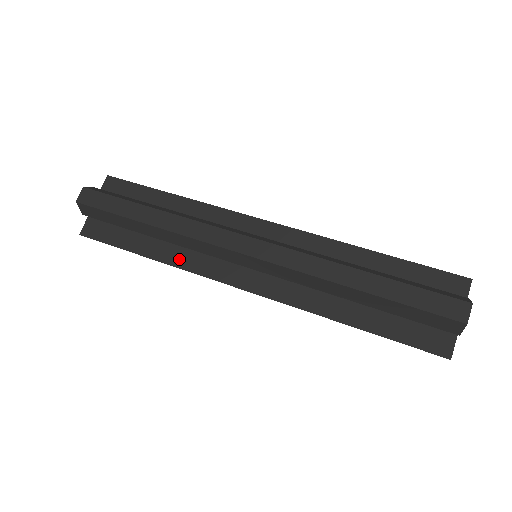
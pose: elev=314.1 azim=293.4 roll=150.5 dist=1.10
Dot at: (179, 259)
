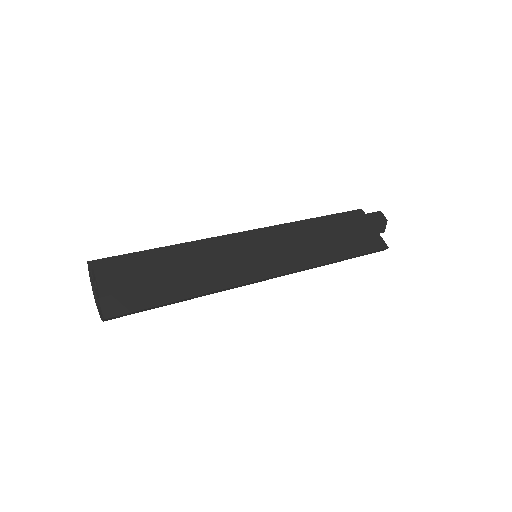
Dot at: (211, 285)
